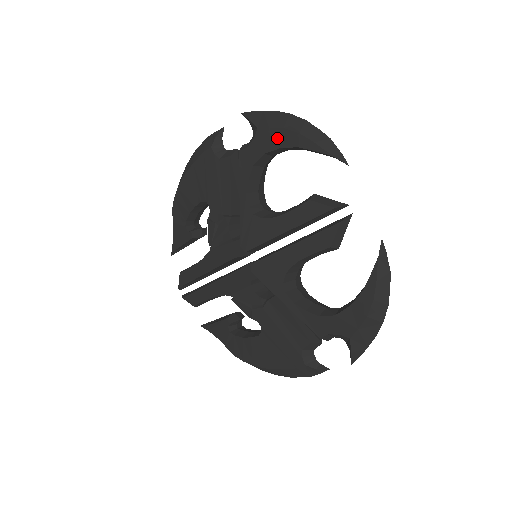
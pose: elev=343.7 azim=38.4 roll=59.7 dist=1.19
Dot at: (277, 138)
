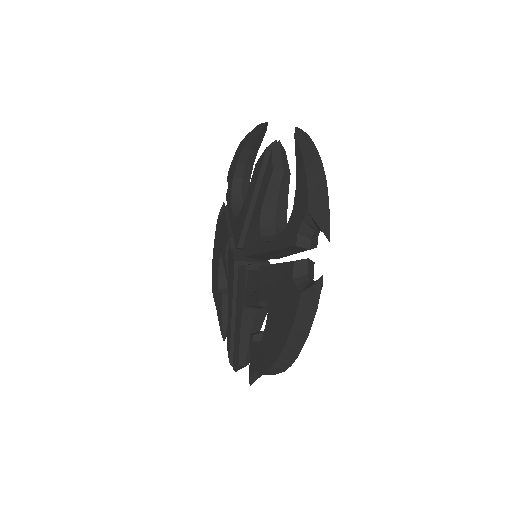
Dot at: (235, 160)
